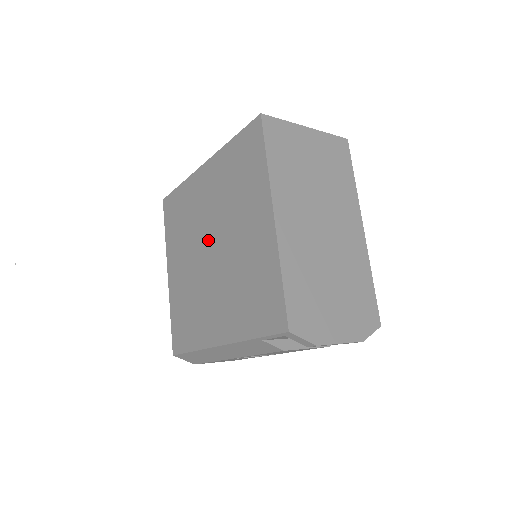
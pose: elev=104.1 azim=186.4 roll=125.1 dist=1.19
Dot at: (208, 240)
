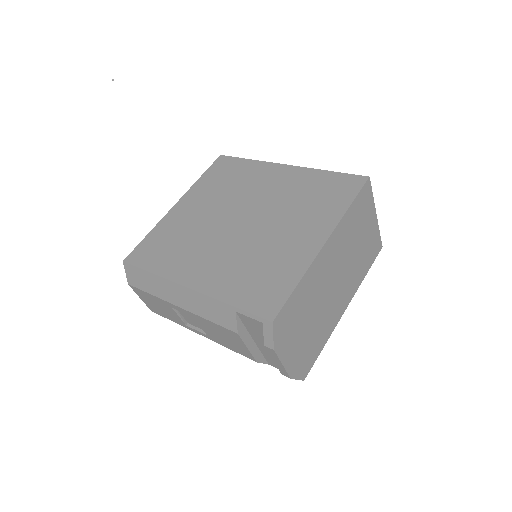
Dot at: (244, 212)
